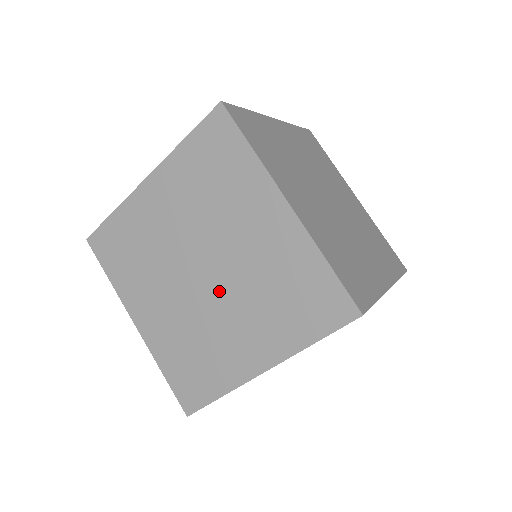
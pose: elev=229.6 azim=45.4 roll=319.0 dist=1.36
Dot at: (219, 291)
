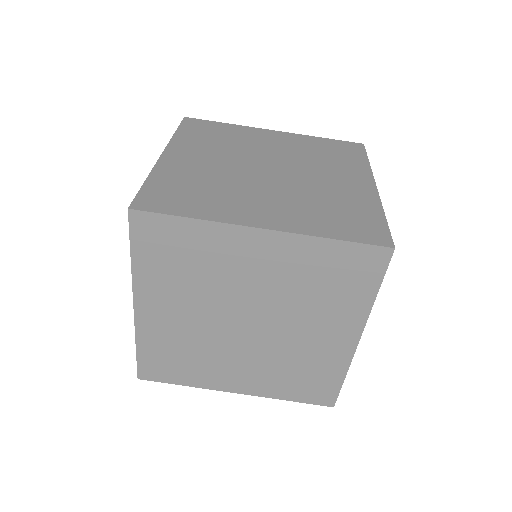
Dot at: (272, 181)
